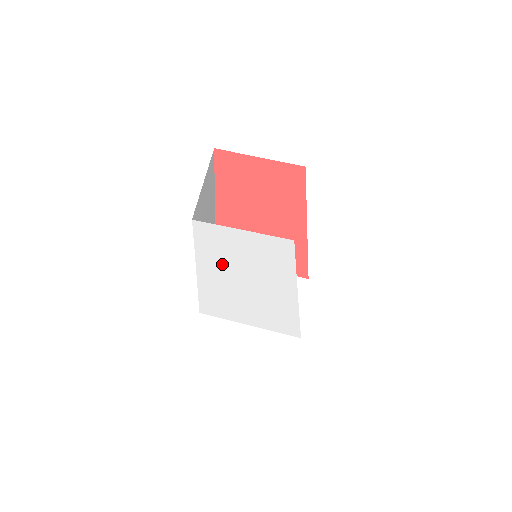
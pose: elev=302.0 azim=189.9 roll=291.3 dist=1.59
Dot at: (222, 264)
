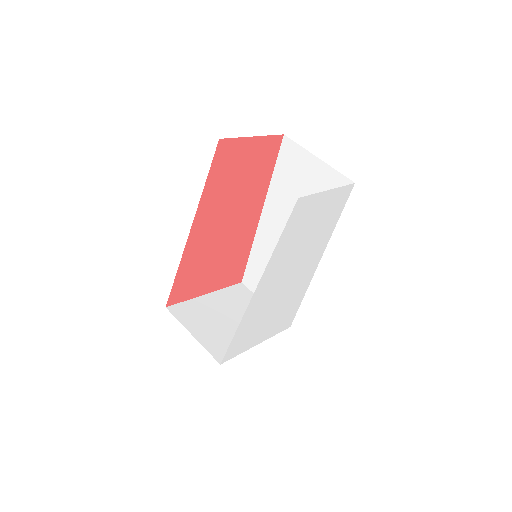
Dot at: (286, 257)
